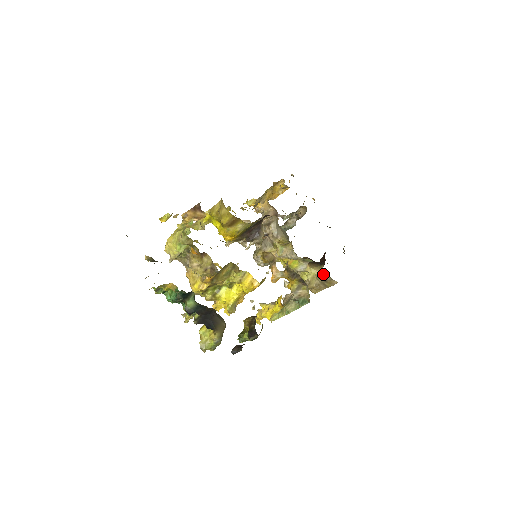
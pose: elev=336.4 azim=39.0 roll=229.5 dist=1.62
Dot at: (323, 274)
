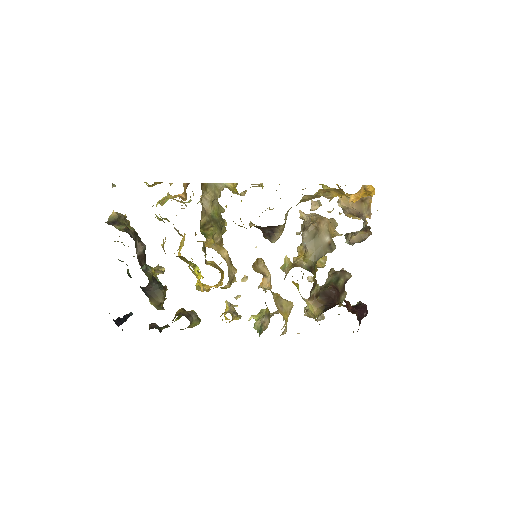
Dot at: occluded
